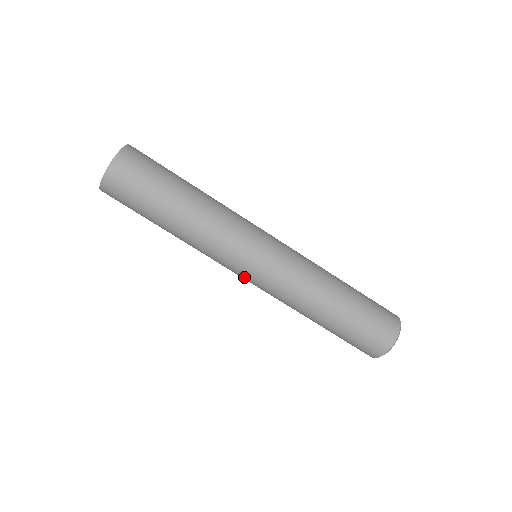
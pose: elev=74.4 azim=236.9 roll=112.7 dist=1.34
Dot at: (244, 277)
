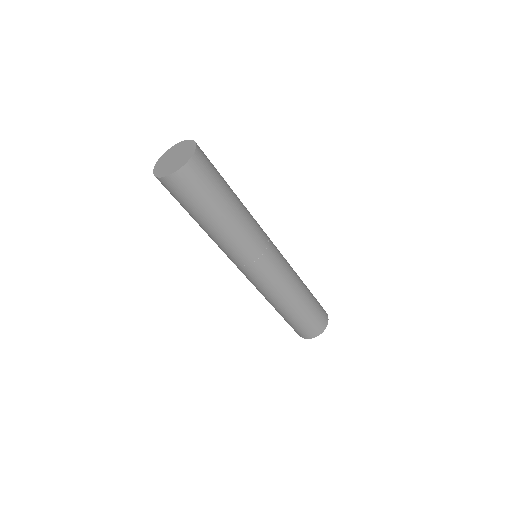
Dot at: occluded
